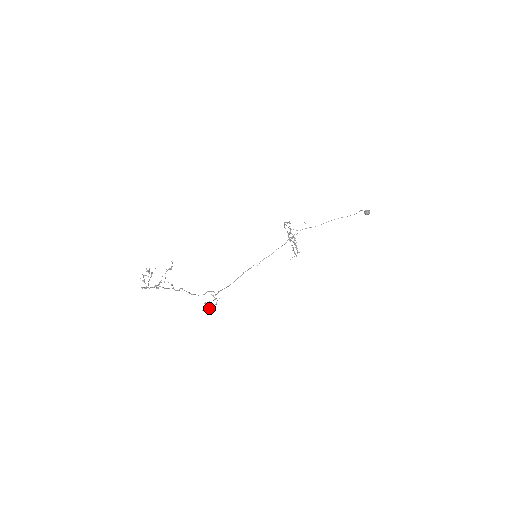
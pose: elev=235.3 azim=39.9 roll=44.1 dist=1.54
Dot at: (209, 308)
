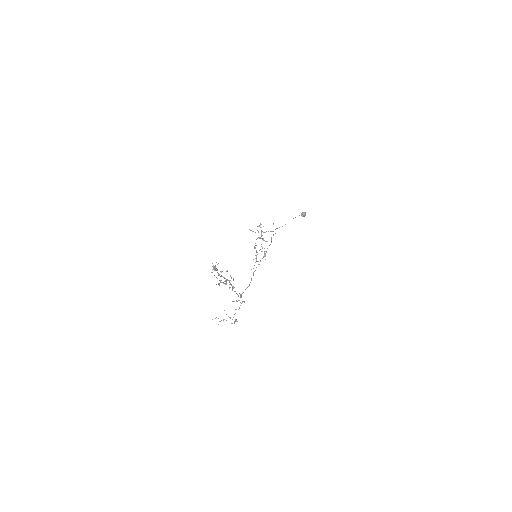
Dot at: occluded
